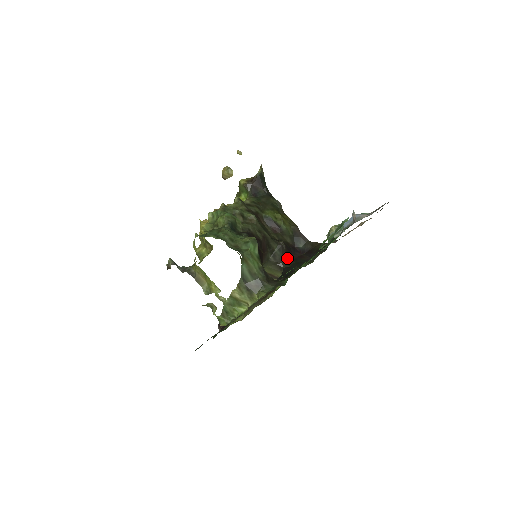
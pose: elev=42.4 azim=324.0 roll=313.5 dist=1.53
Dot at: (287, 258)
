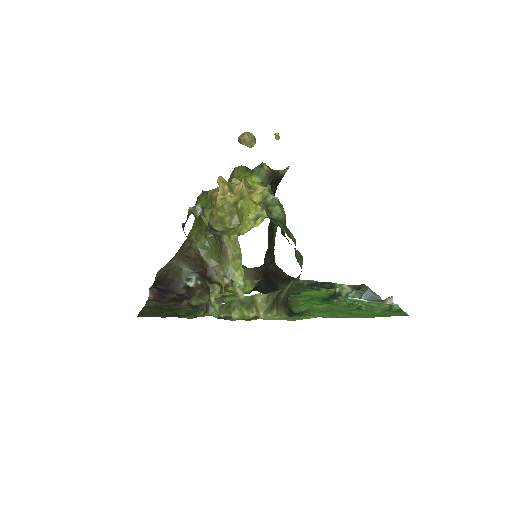
Dot at: occluded
